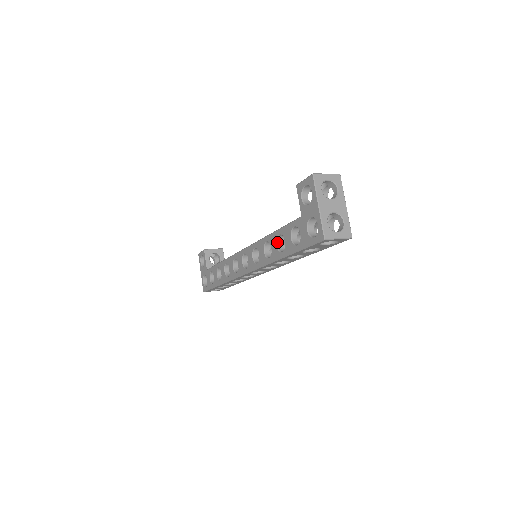
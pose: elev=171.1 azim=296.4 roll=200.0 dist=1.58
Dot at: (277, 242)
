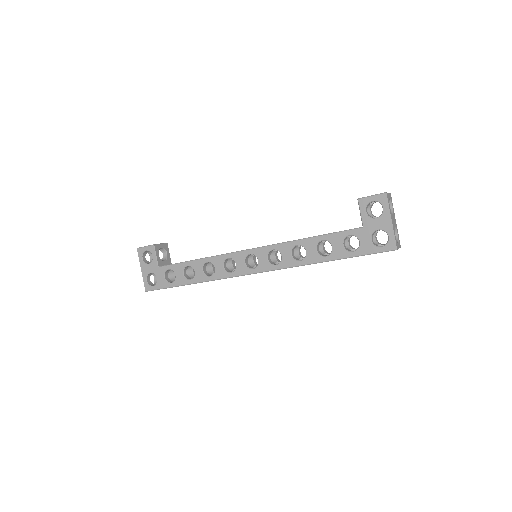
Dot at: (317, 247)
